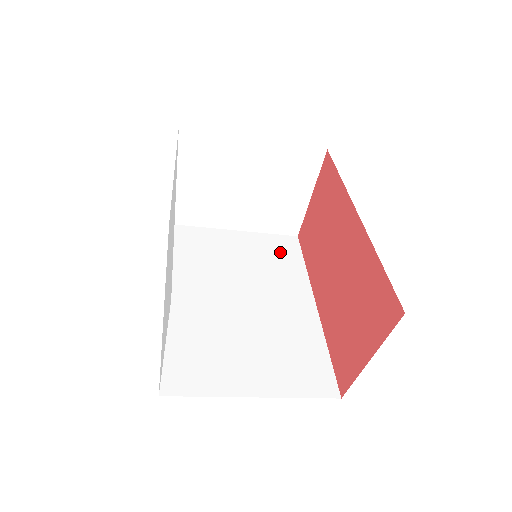
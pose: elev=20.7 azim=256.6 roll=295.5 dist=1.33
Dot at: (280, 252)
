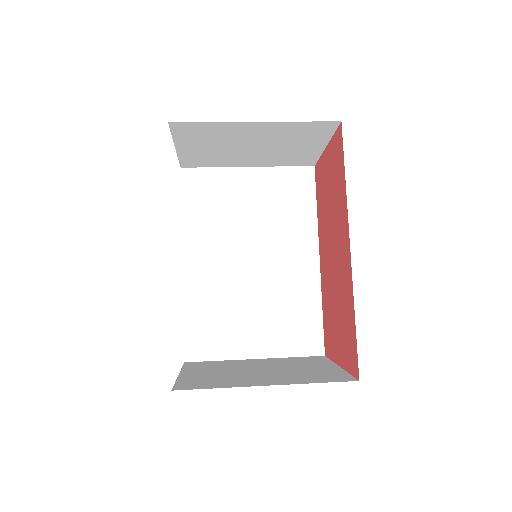
Dot at: (293, 193)
